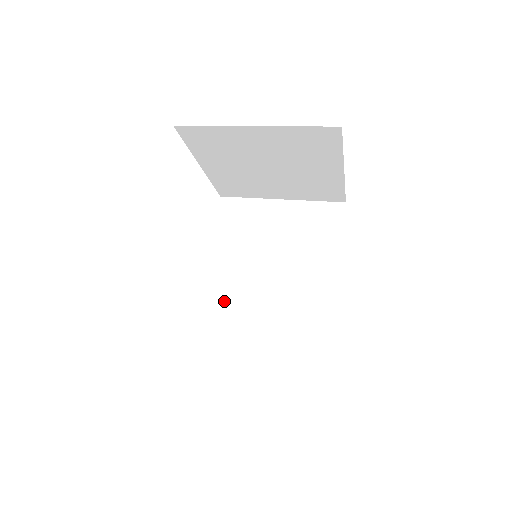
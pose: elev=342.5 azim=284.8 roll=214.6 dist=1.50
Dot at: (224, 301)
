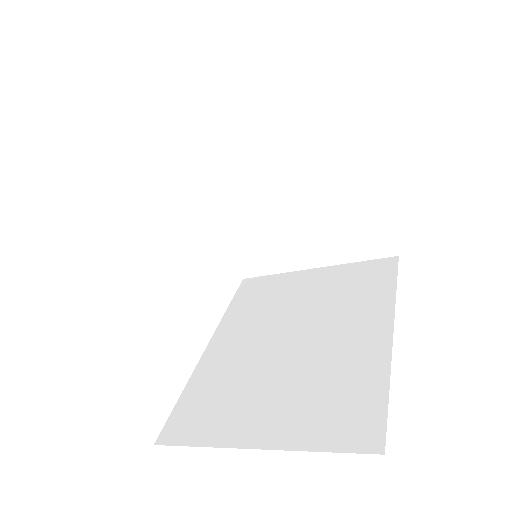
Dot at: (220, 374)
